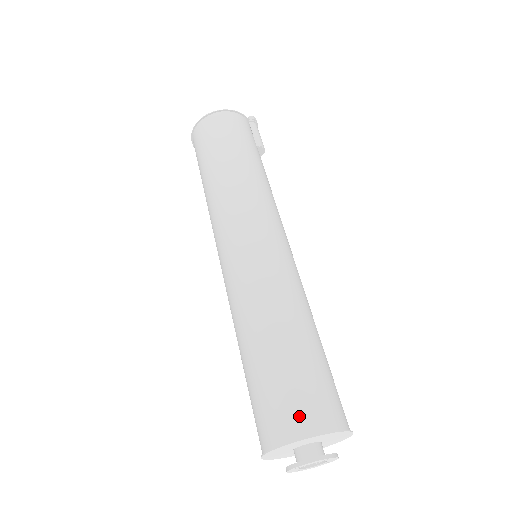
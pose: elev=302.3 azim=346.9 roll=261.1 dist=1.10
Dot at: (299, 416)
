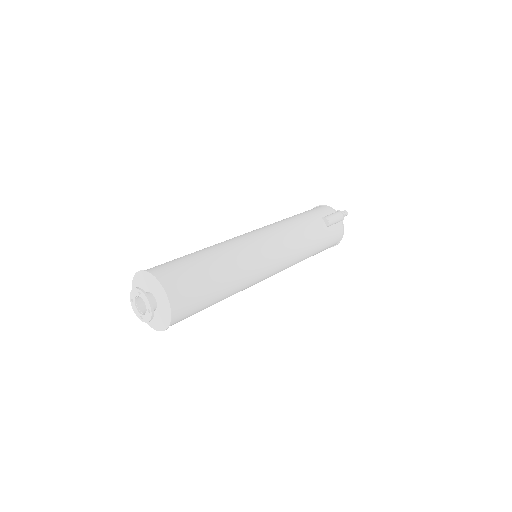
Dot at: occluded
